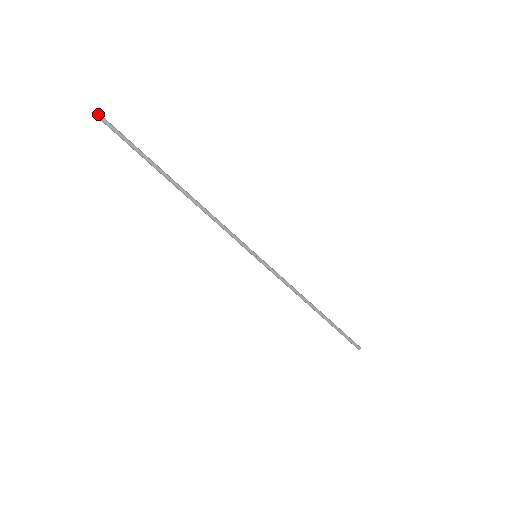
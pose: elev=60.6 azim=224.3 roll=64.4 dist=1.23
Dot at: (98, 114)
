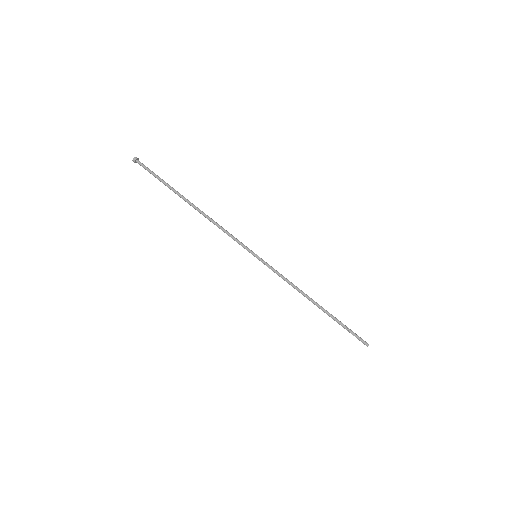
Dot at: (136, 157)
